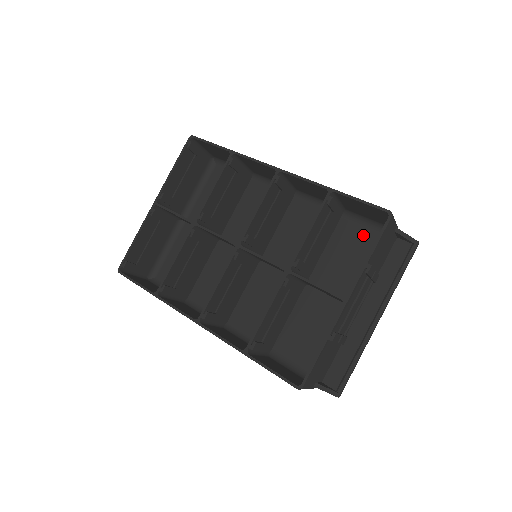
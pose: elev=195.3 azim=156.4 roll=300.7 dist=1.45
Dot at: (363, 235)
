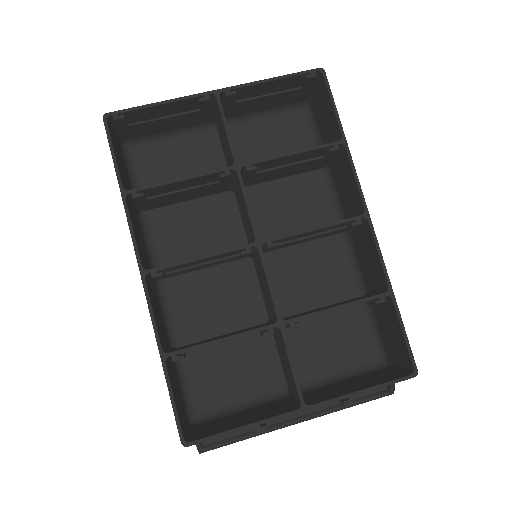
Dot at: (359, 337)
